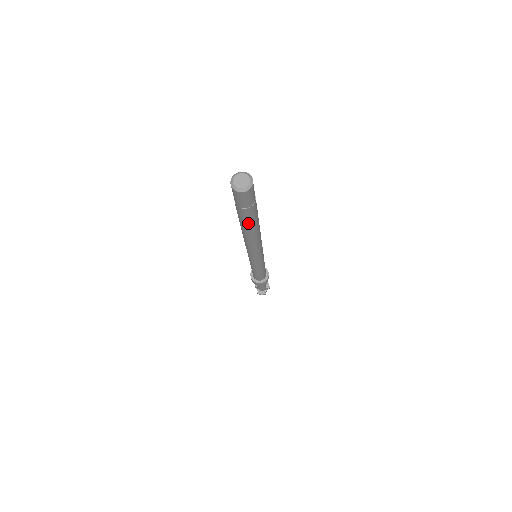
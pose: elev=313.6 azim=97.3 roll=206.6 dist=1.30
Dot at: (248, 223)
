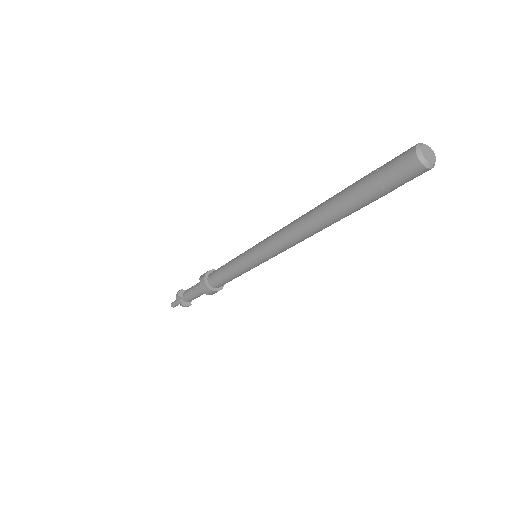
Dot at: (354, 211)
